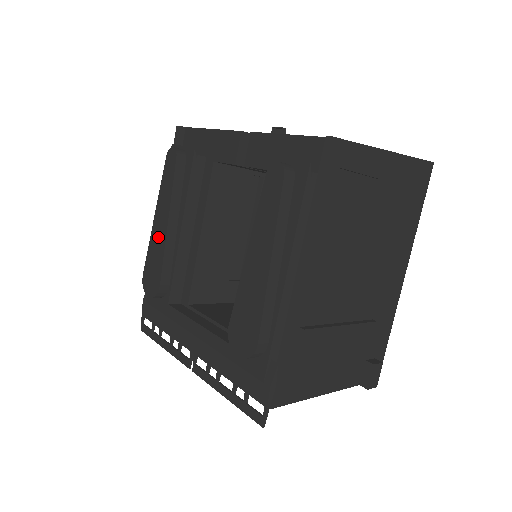
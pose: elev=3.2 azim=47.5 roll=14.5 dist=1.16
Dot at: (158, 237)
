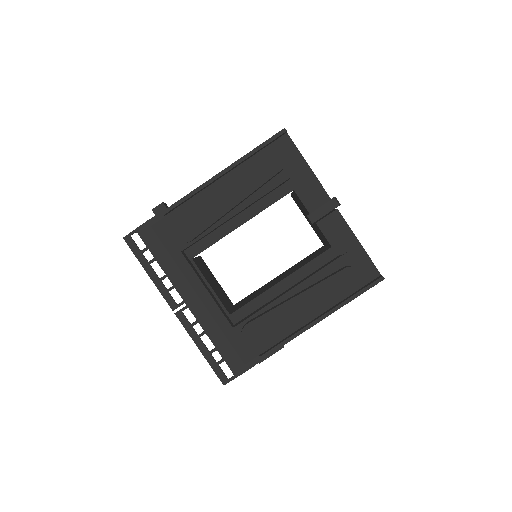
Dot at: (216, 205)
